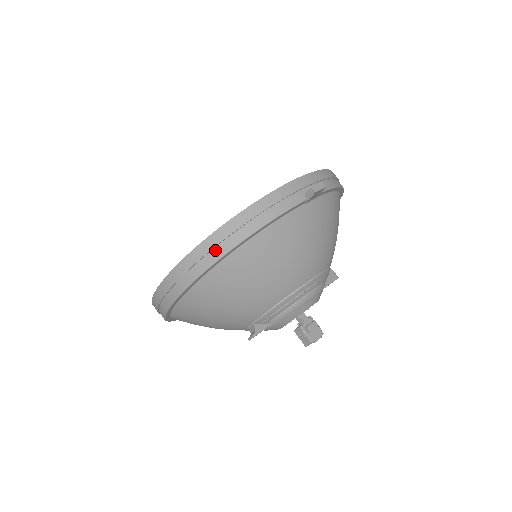
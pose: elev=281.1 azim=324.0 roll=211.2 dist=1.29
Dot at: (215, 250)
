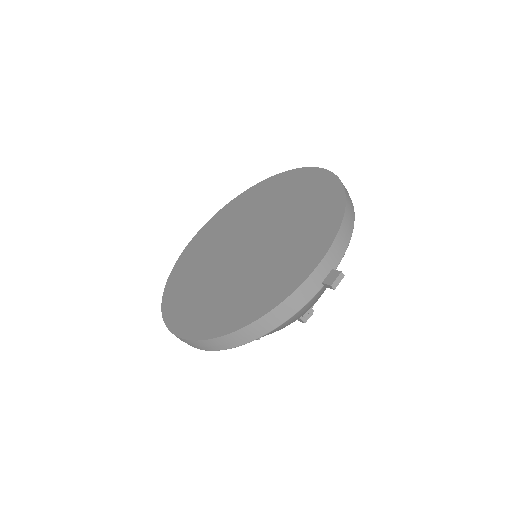
Dot at: (236, 341)
